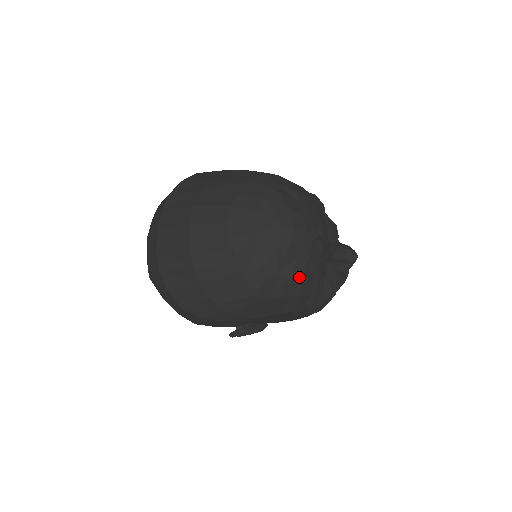
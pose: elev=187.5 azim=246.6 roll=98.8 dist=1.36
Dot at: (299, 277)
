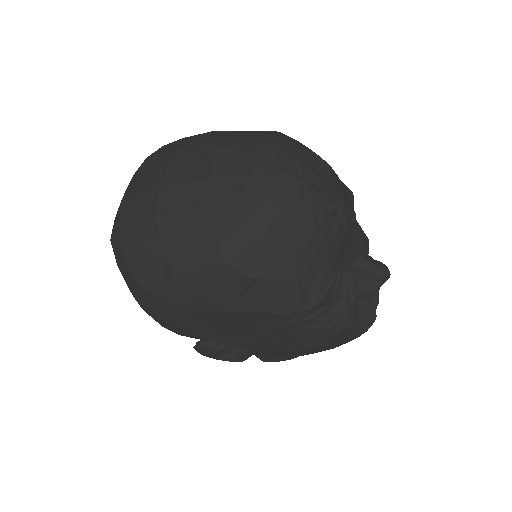
Dot at: (295, 254)
